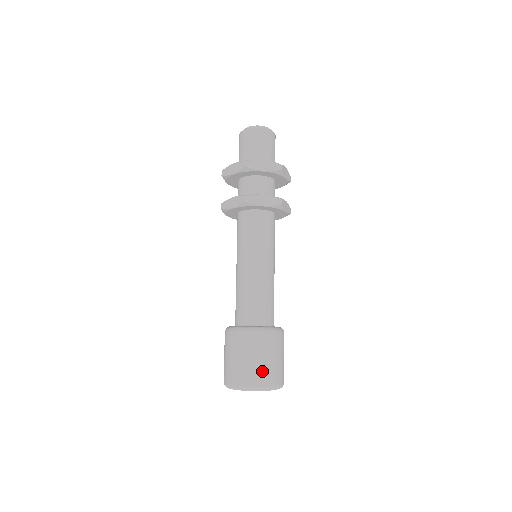
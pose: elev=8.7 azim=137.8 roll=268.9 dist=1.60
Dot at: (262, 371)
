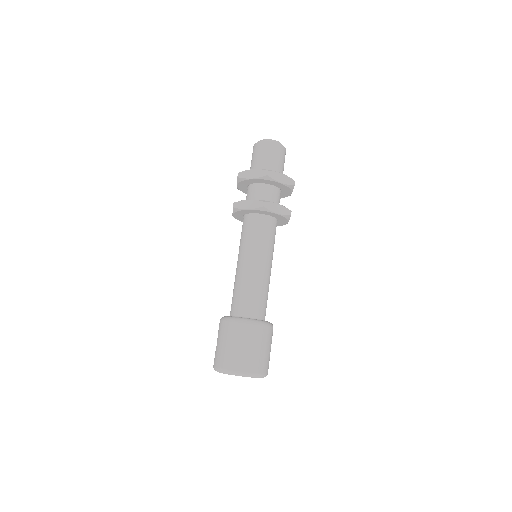
Dot at: (258, 360)
